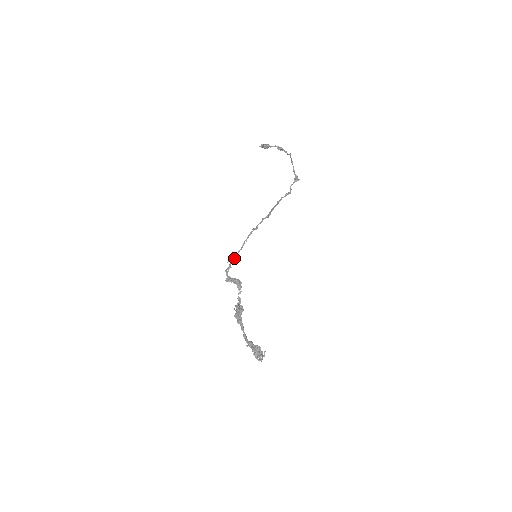
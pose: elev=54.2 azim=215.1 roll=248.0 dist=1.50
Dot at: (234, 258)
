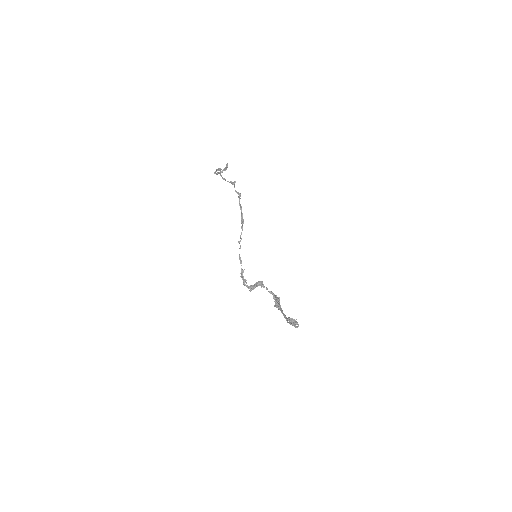
Dot at: (242, 273)
